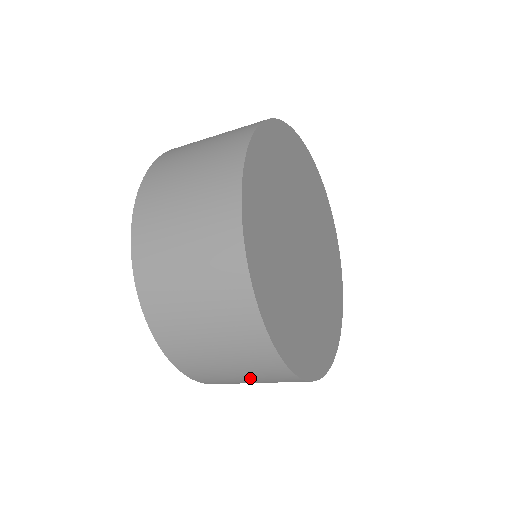
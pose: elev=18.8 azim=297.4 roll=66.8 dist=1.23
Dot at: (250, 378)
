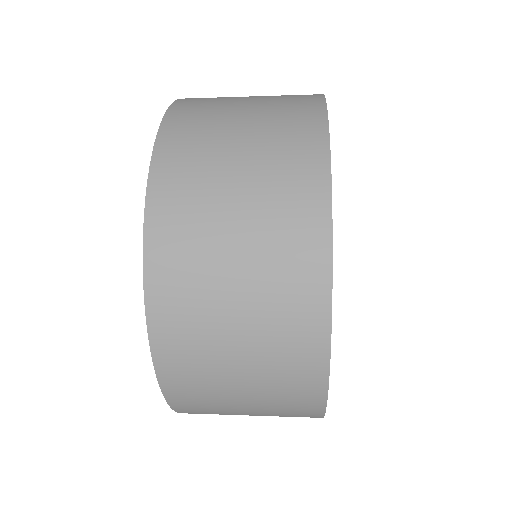
Dot at: occluded
